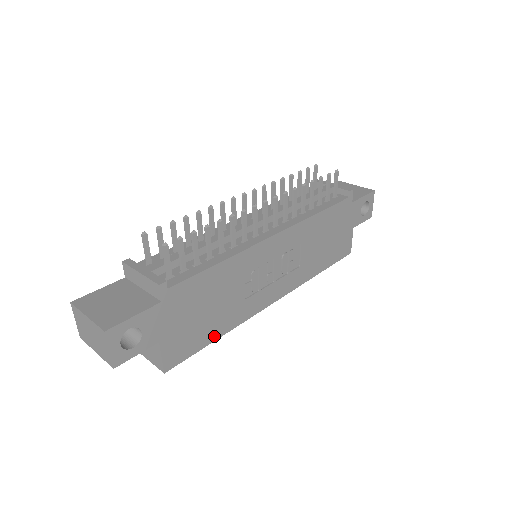
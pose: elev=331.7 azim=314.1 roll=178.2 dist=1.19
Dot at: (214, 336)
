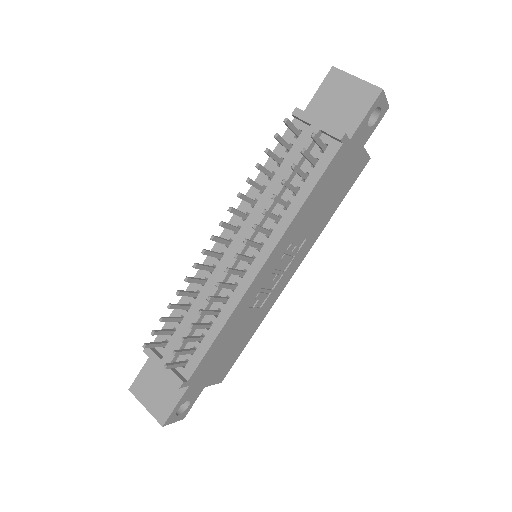
Dot at: (247, 340)
